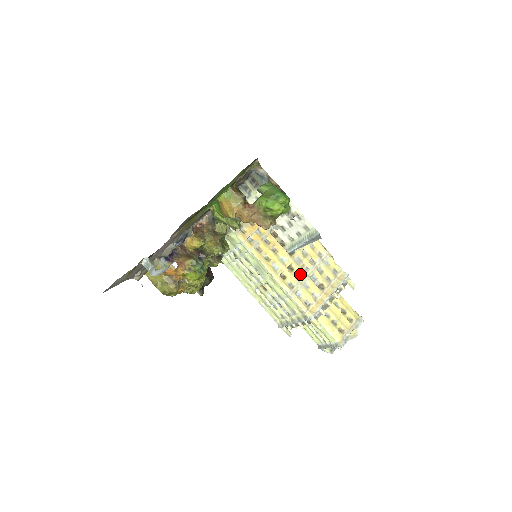
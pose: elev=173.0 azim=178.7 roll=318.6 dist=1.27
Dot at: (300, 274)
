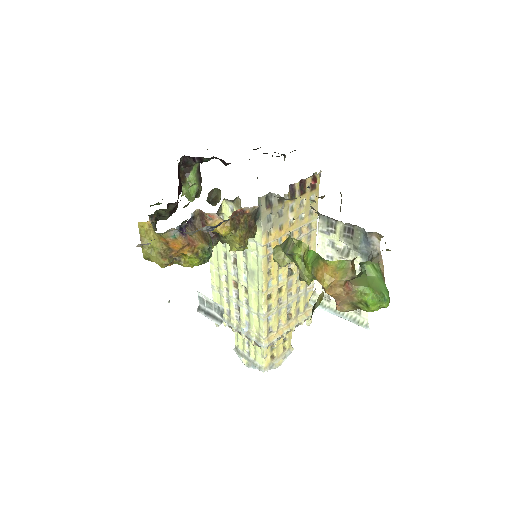
Dot at: (283, 298)
